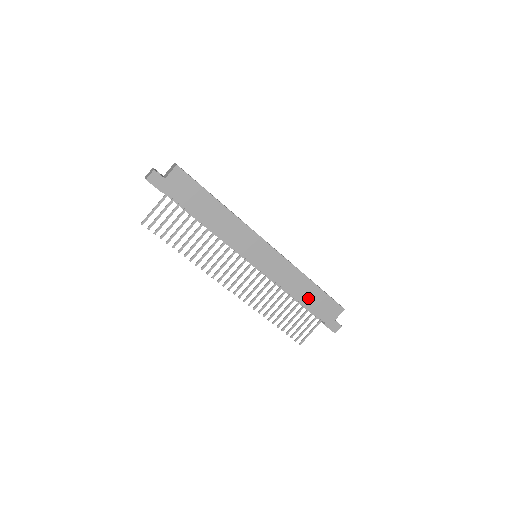
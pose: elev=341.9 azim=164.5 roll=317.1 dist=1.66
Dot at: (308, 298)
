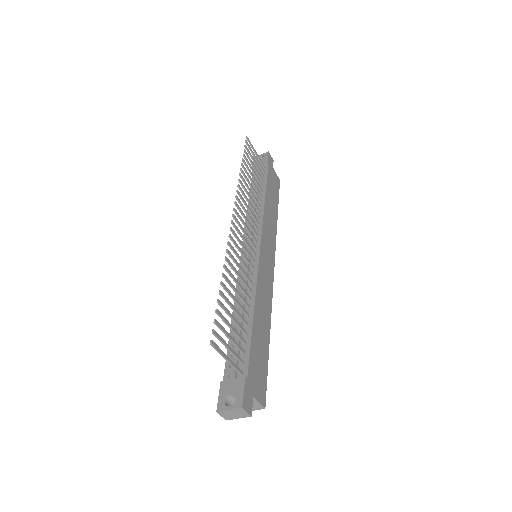
Dot at: (258, 334)
